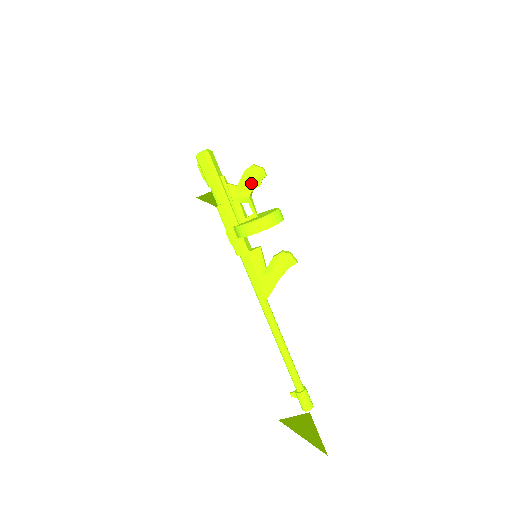
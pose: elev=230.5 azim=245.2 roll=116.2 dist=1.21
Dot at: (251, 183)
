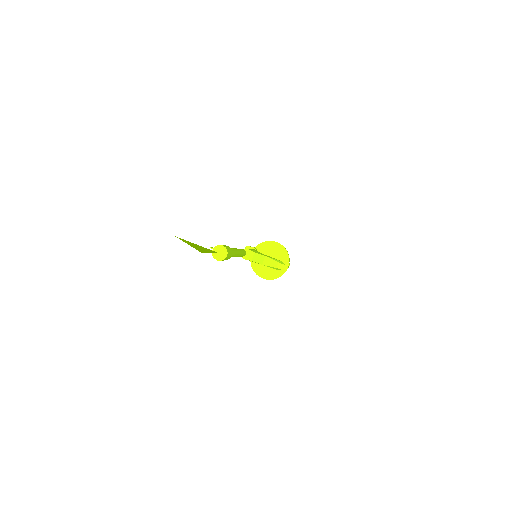
Dot at: occluded
